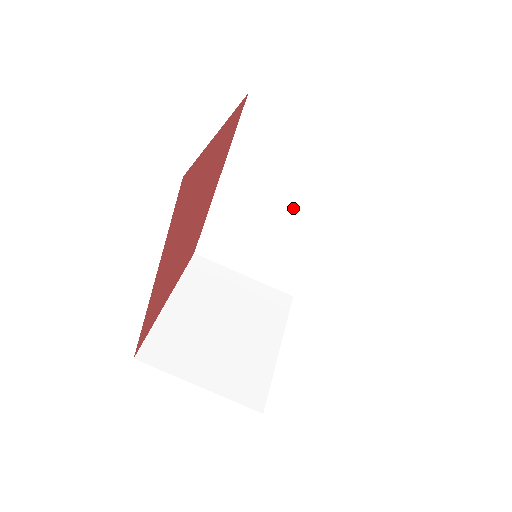
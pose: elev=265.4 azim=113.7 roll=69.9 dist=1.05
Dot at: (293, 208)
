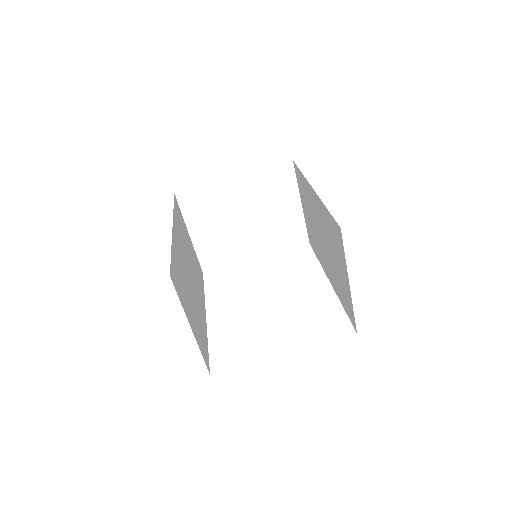
Dot at: (326, 254)
